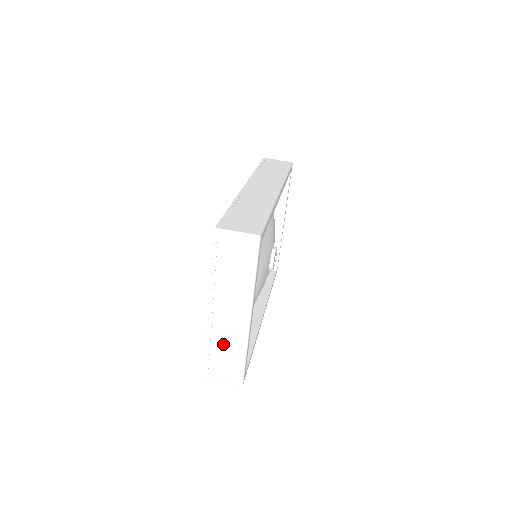
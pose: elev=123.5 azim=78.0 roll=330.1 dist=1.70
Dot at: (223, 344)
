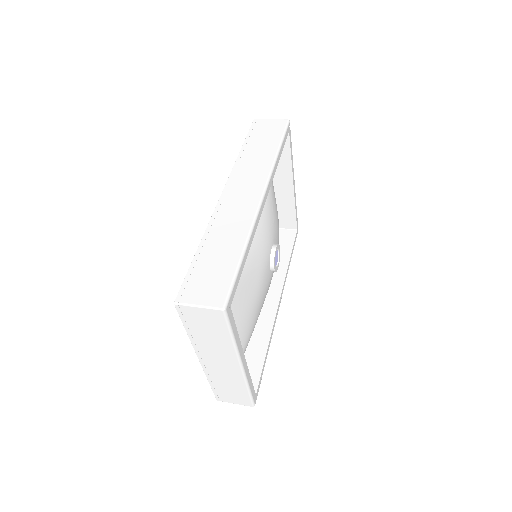
Dot at: (223, 381)
